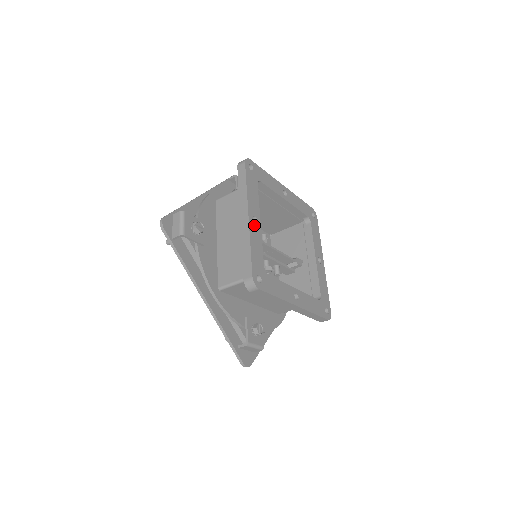
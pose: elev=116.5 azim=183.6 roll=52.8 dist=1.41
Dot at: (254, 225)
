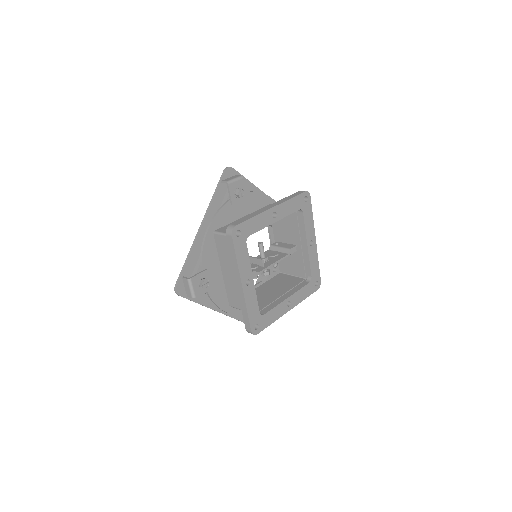
Dot at: (248, 288)
